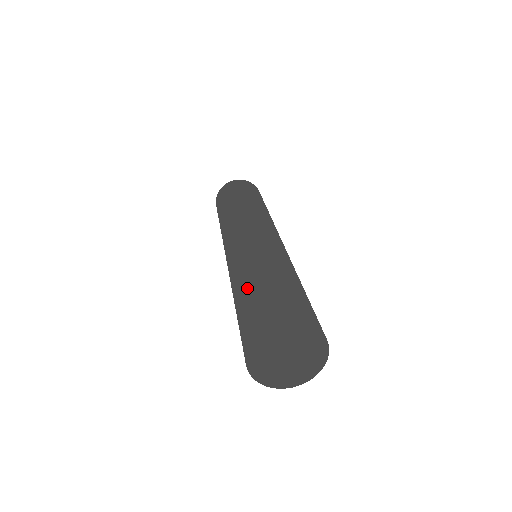
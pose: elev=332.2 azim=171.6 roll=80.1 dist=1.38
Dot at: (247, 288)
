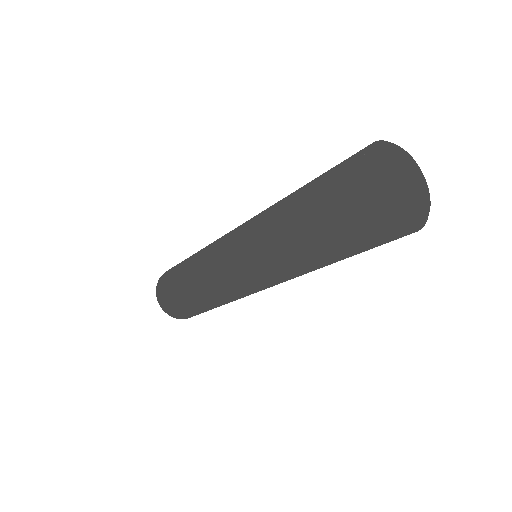
Dot at: (297, 204)
